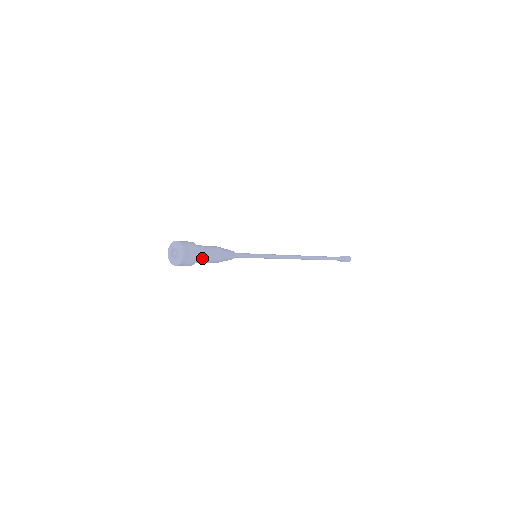
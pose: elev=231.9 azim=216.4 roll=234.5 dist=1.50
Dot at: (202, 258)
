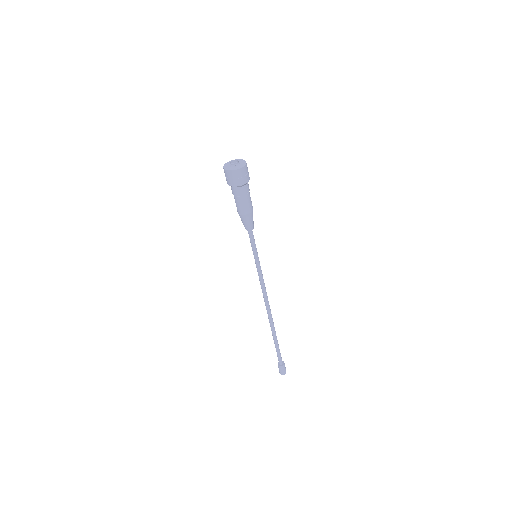
Dot at: (245, 190)
